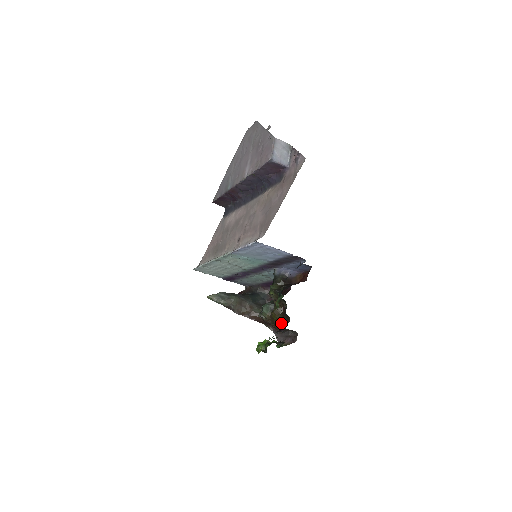
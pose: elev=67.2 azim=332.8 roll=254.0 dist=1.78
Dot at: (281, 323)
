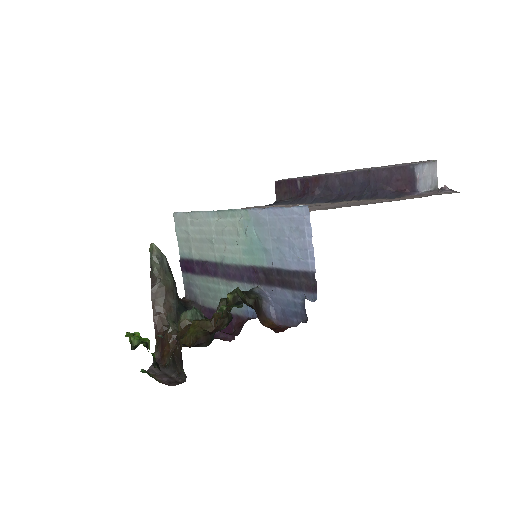
Dot at: (190, 342)
